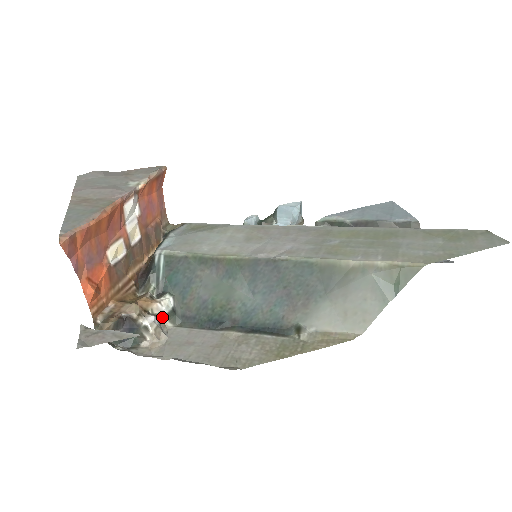
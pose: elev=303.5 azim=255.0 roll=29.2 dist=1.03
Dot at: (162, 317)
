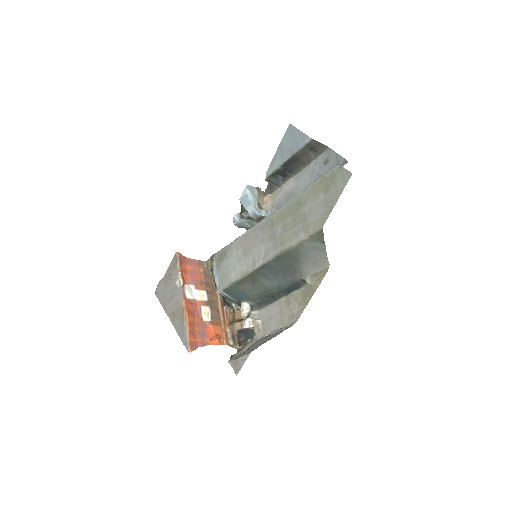
Dot at: (250, 313)
